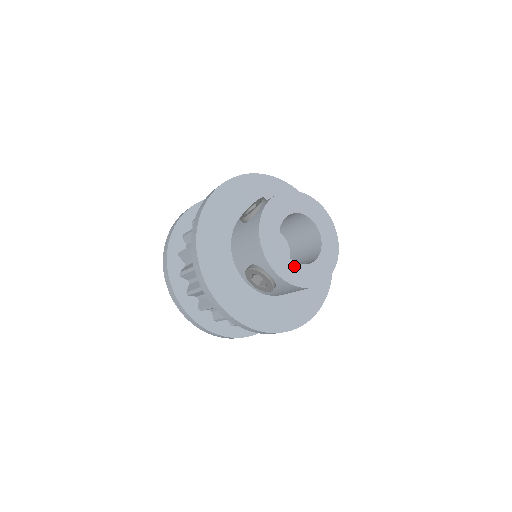
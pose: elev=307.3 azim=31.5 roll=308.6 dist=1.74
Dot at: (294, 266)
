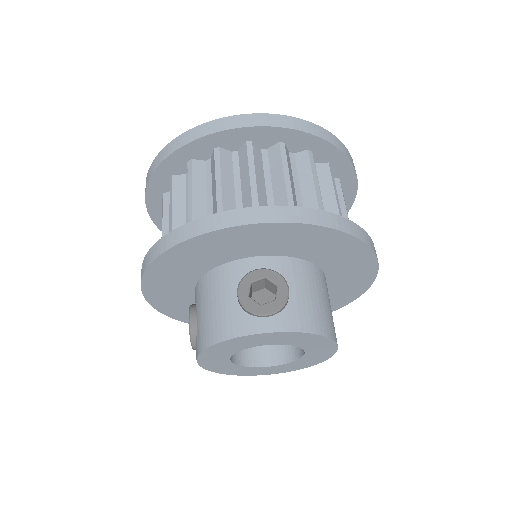
Dot at: (228, 364)
